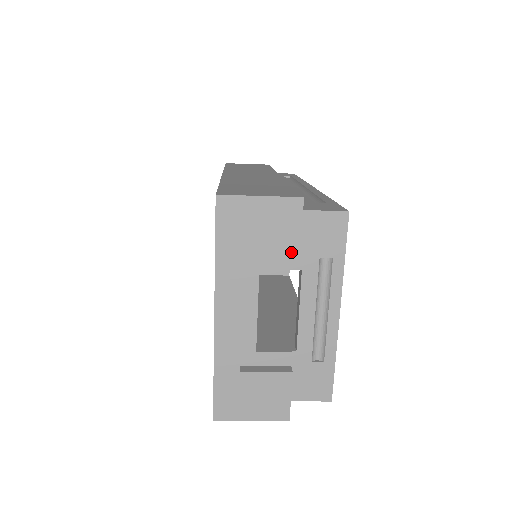
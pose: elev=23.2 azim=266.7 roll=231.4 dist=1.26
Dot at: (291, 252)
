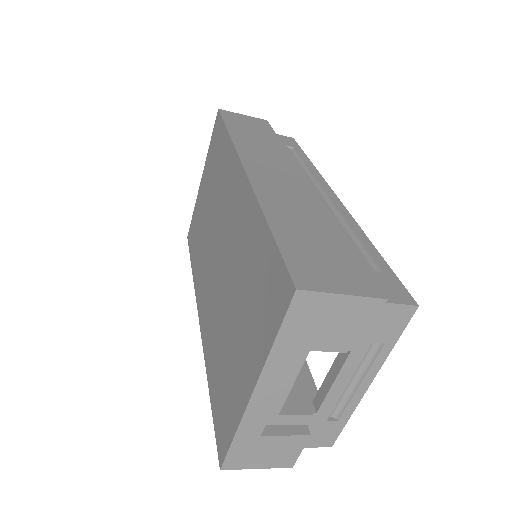
Dot at: (353, 345)
